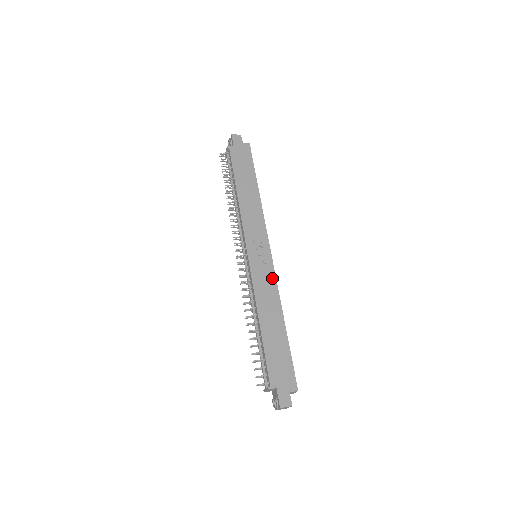
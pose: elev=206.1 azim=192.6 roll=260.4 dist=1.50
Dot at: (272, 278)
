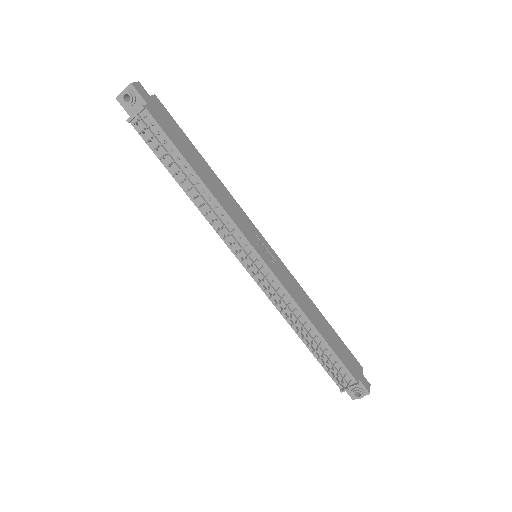
Dot at: (289, 274)
